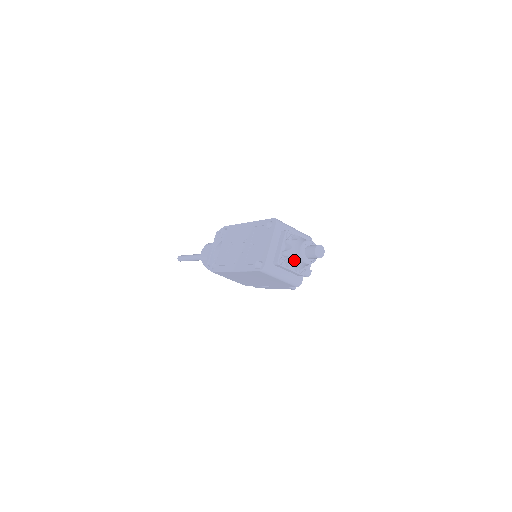
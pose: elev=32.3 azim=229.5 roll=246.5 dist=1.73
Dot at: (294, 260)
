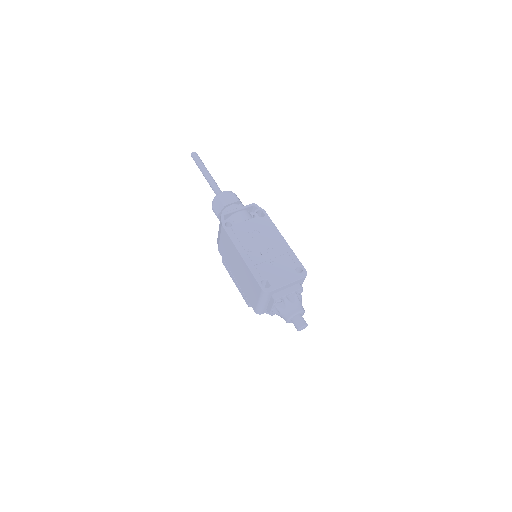
Dot at: (285, 310)
